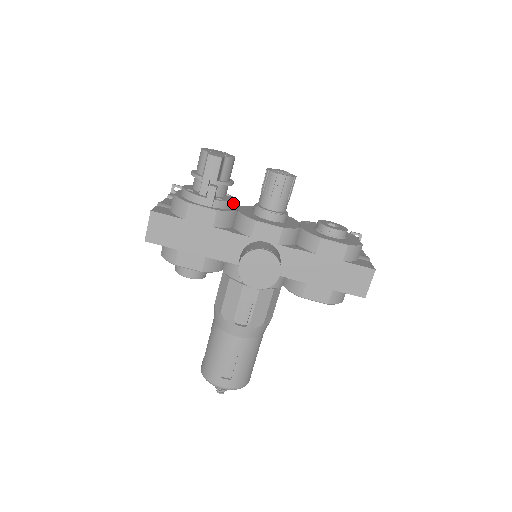
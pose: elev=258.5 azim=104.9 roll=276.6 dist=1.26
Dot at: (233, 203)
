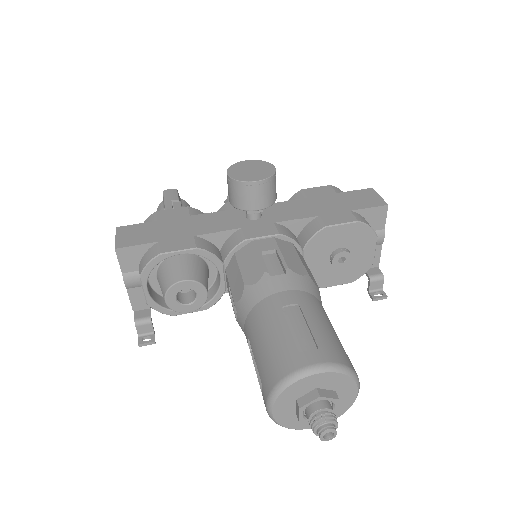
Dot at: occluded
